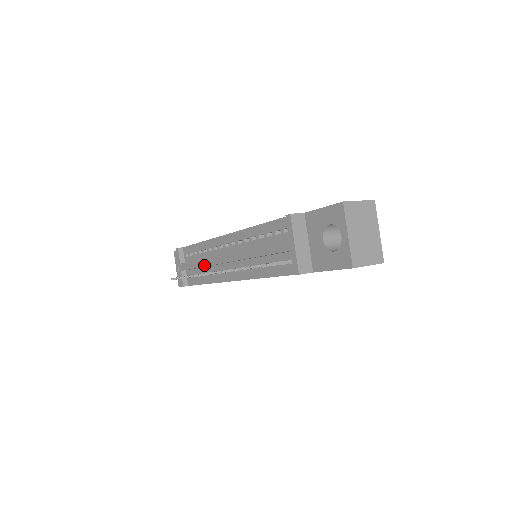
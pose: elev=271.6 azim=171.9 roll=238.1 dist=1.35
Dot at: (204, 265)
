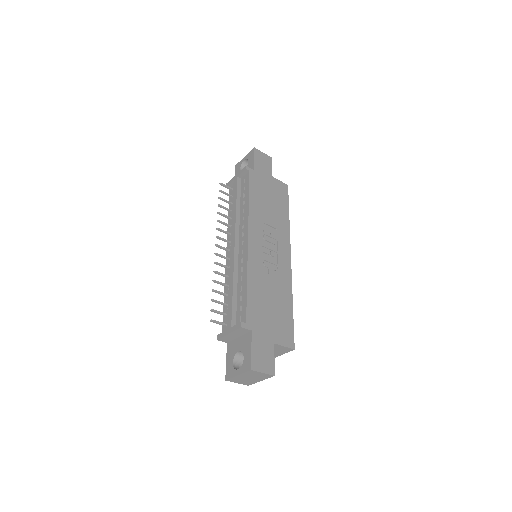
Dot at: (232, 217)
